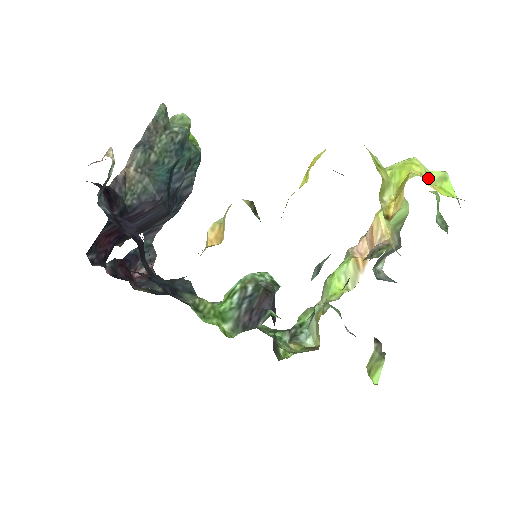
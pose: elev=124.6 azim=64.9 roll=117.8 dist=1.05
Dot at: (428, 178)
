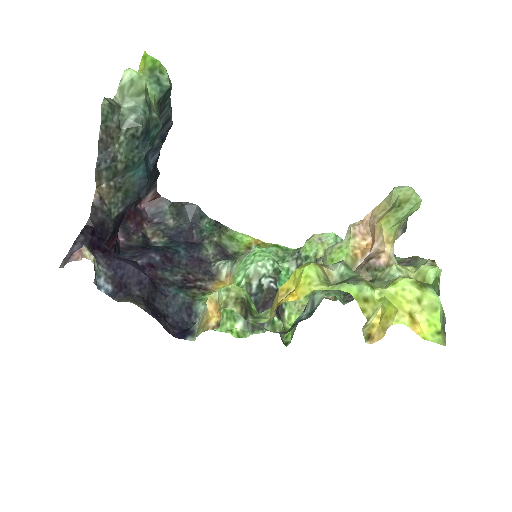
Dot at: (419, 303)
